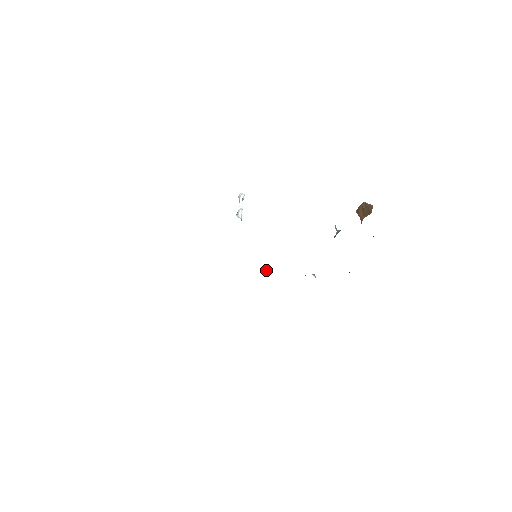
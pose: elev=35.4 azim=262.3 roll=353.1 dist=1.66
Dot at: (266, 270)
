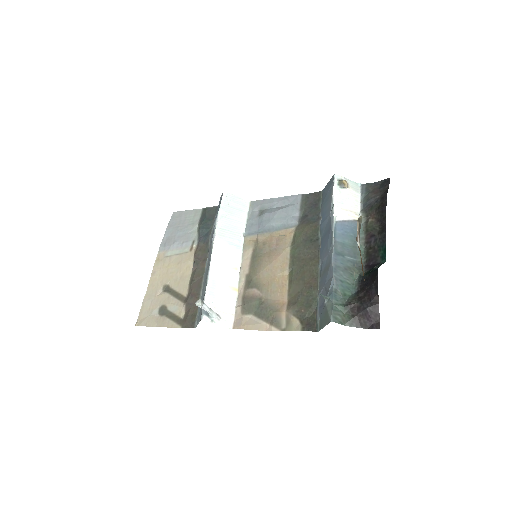
Dot at: (277, 236)
